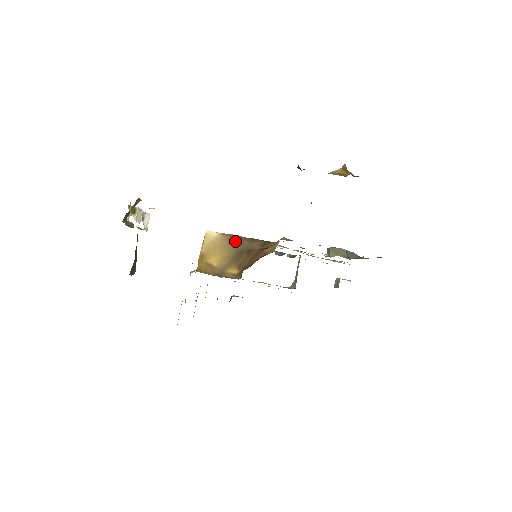
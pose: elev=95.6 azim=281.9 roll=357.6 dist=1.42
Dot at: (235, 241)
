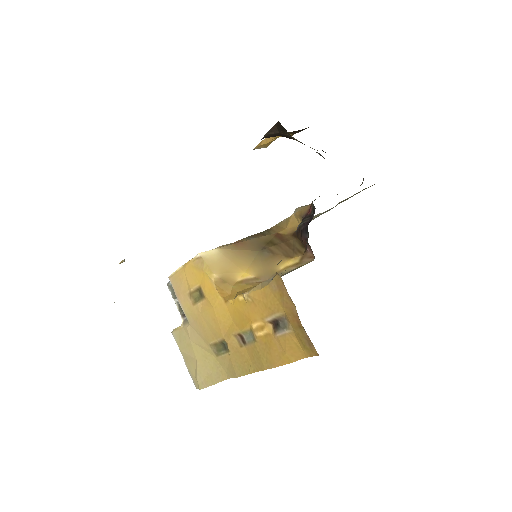
Dot at: (243, 244)
